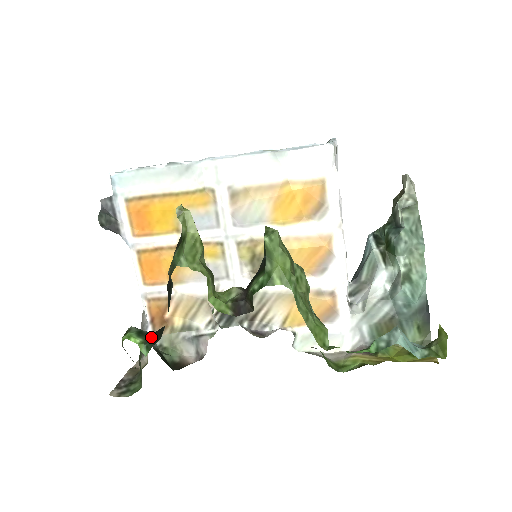
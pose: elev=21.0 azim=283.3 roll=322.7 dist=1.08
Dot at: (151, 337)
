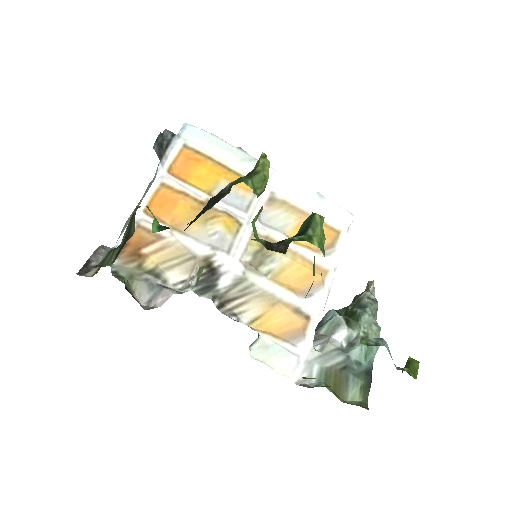
Dot at: occluded
